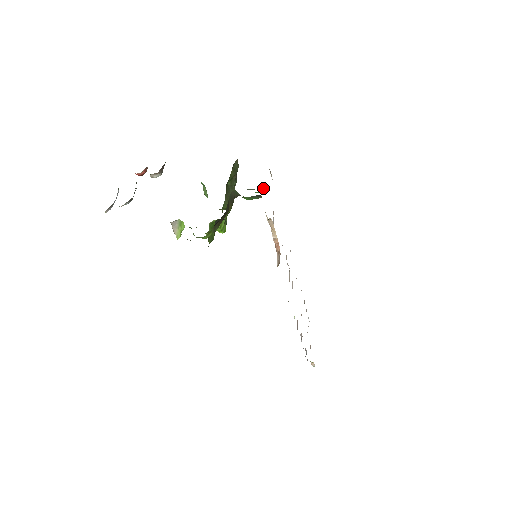
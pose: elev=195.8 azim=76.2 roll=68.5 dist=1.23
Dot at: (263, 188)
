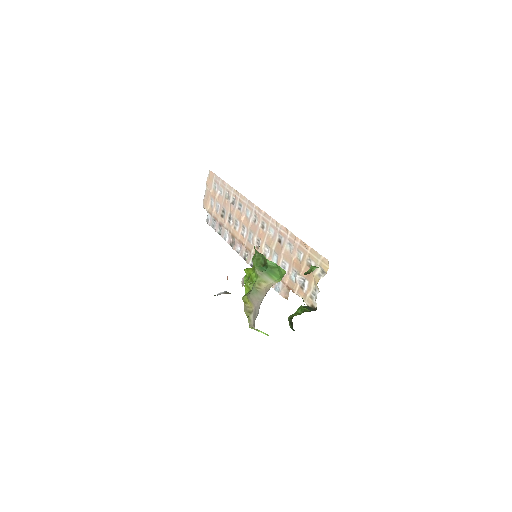
Dot at: (316, 289)
